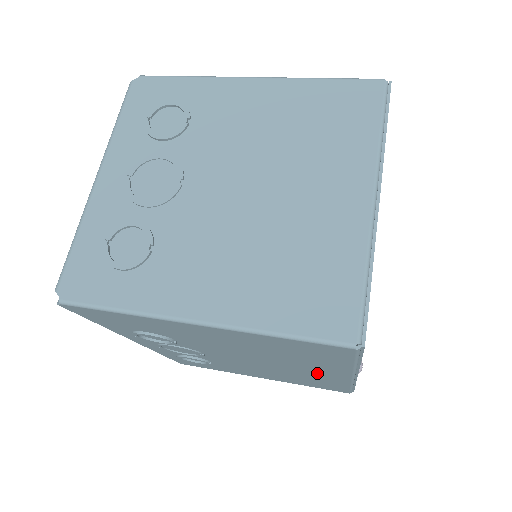
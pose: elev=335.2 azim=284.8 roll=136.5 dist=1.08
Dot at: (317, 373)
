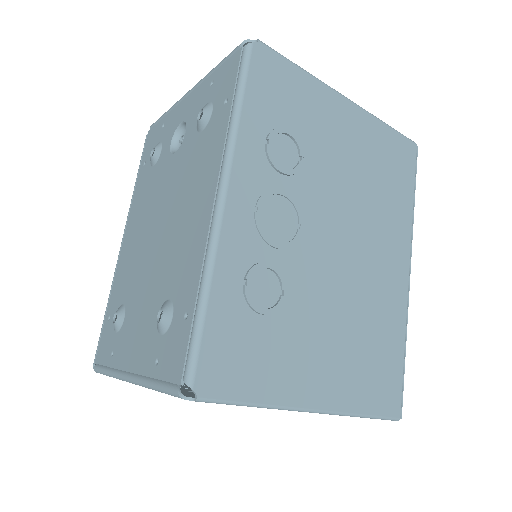
Dot at: (388, 267)
